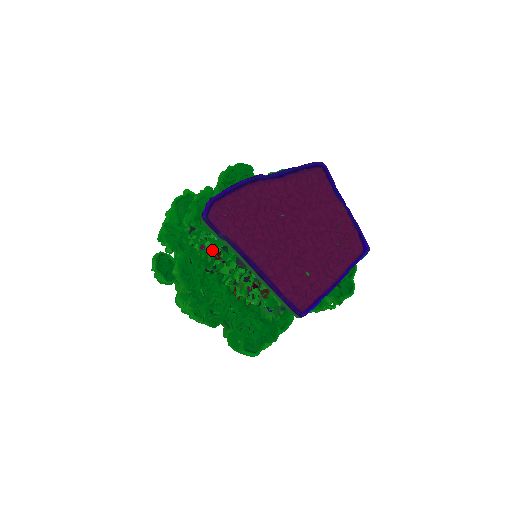
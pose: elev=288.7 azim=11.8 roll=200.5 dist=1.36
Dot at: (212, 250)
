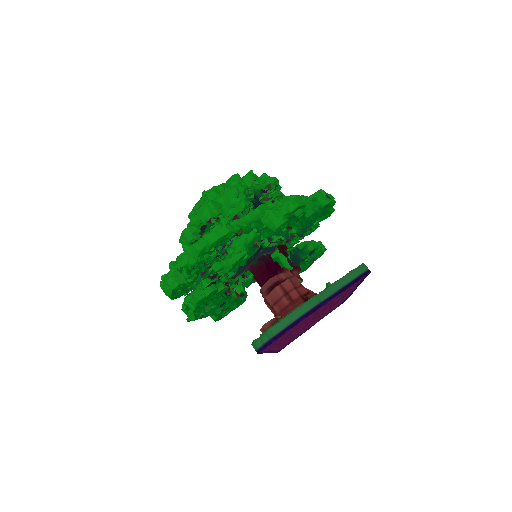
Dot at: occluded
